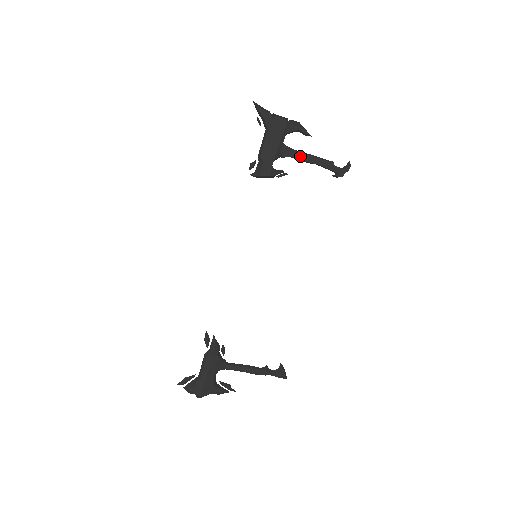
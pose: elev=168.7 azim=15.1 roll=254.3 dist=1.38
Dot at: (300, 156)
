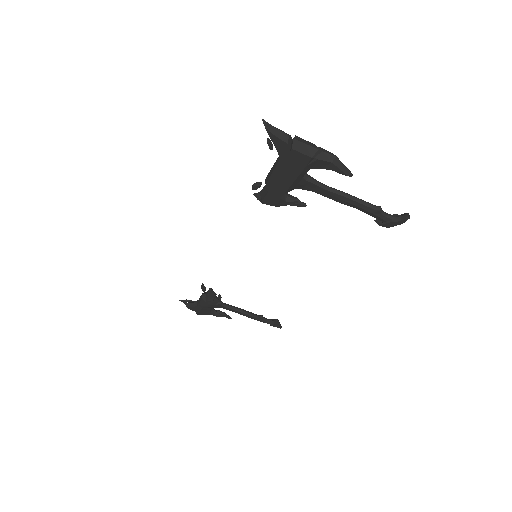
Dot at: (328, 194)
